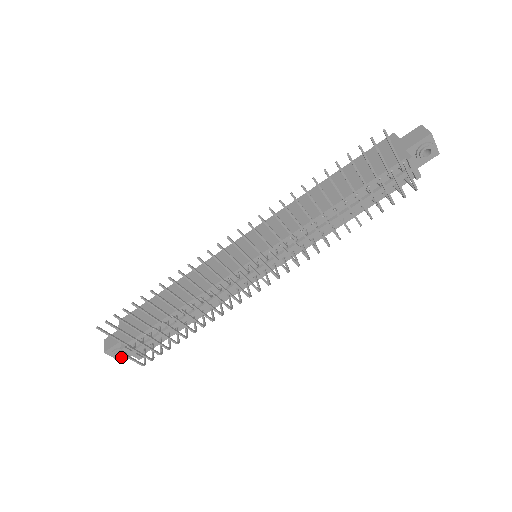
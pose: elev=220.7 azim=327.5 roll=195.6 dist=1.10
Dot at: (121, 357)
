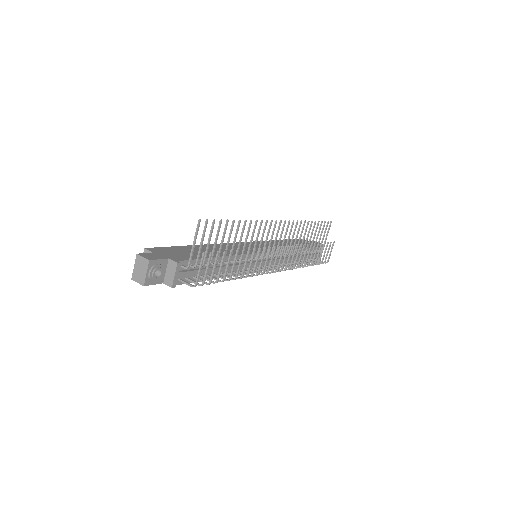
Dot at: (155, 277)
